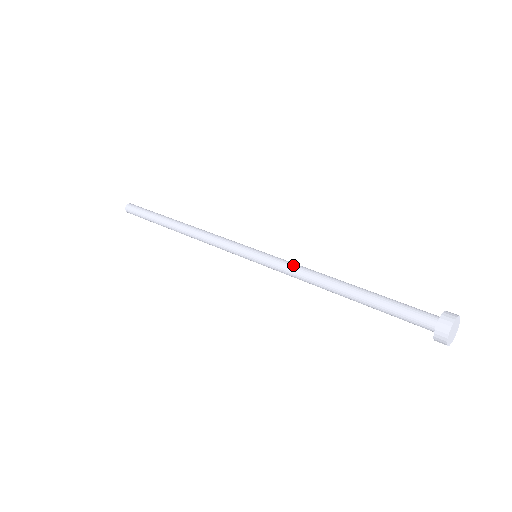
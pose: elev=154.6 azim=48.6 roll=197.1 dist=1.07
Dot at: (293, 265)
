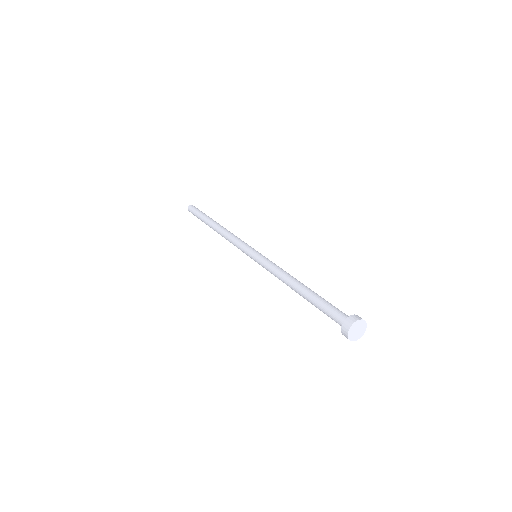
Dot at: (276, 265)
